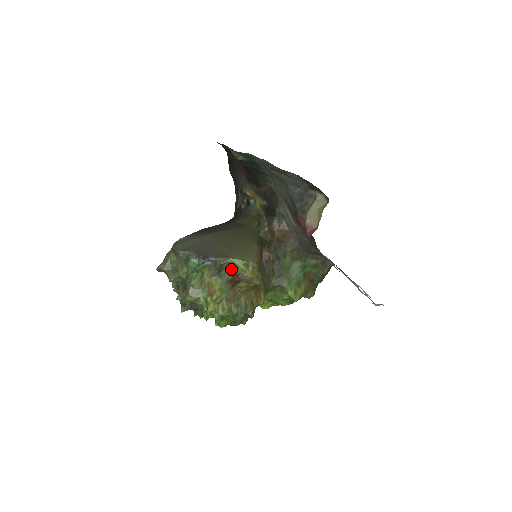
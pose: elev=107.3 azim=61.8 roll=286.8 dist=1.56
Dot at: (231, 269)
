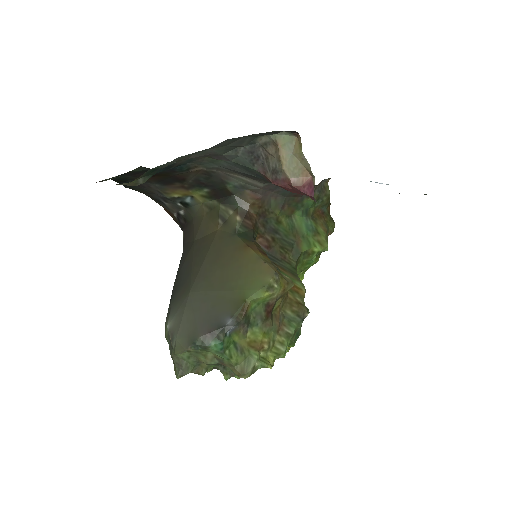
Dot at: (256, 307)
